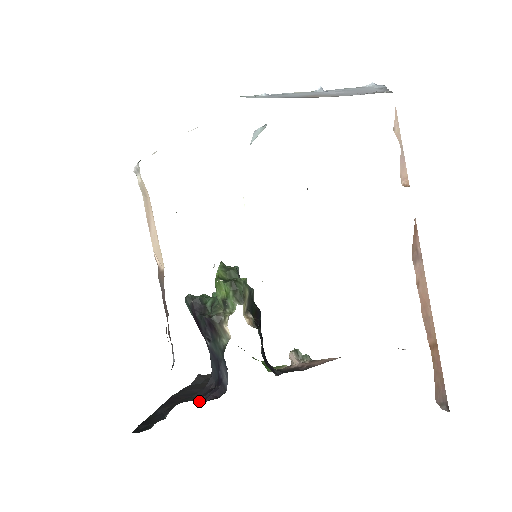
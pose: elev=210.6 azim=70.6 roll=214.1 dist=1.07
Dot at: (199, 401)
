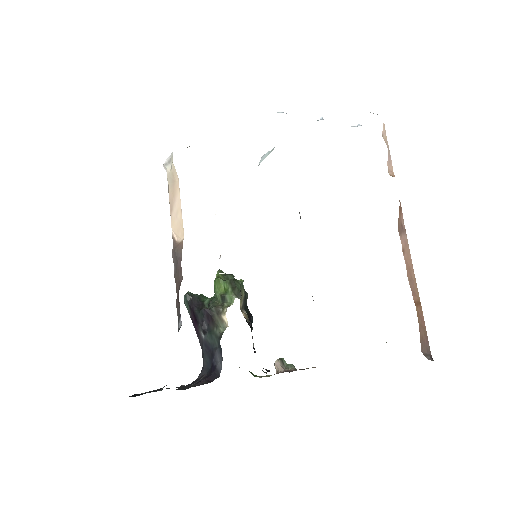
Dot at: occluded
